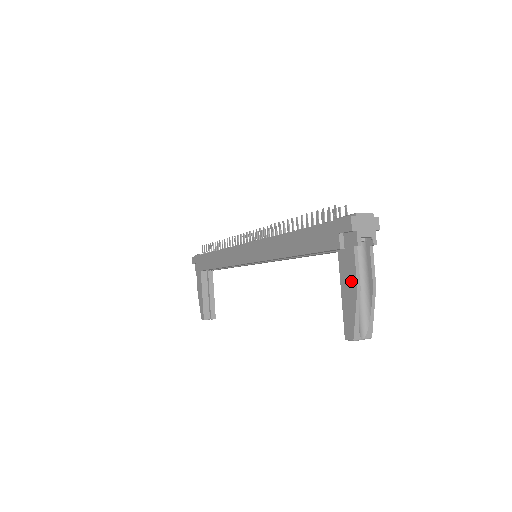
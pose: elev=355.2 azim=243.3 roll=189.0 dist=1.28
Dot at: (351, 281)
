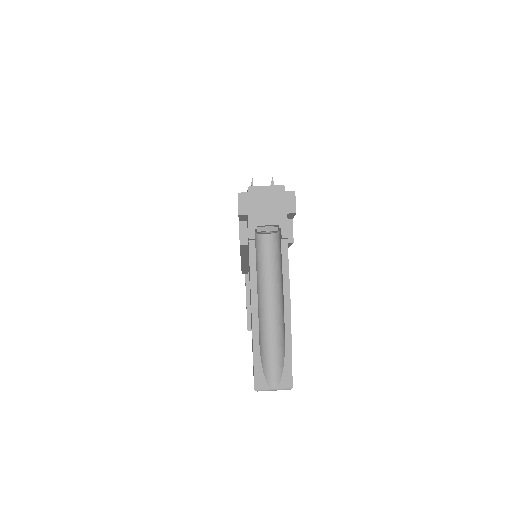
Dot at: (250, 296)
